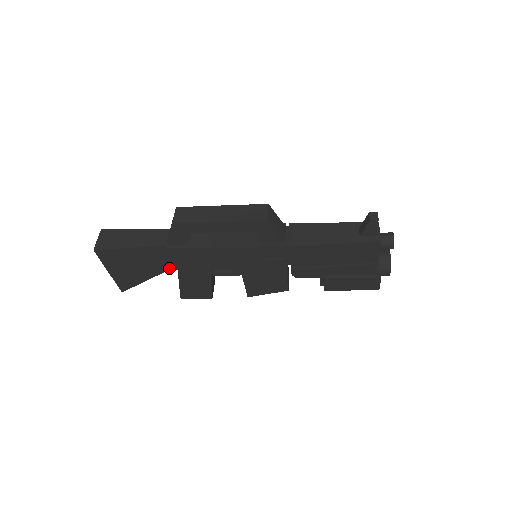
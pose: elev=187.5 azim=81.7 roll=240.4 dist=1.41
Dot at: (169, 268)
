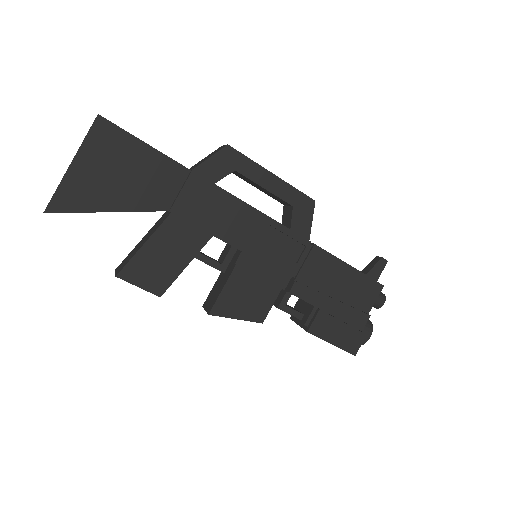
Dot at: (158, 208)
